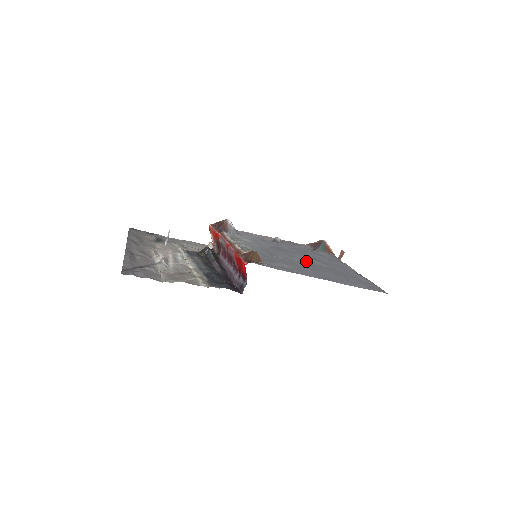
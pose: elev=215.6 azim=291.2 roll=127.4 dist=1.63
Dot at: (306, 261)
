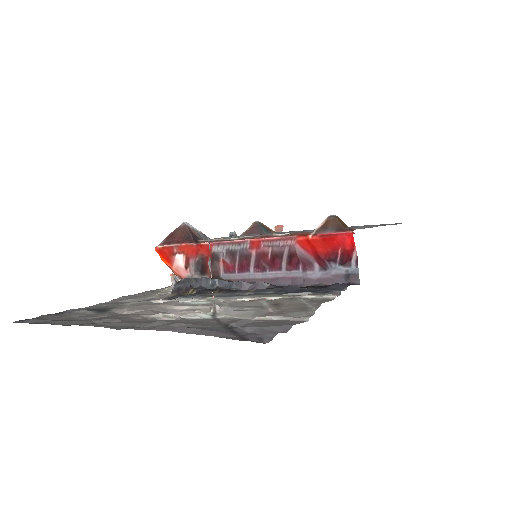
Dot at: occluded
